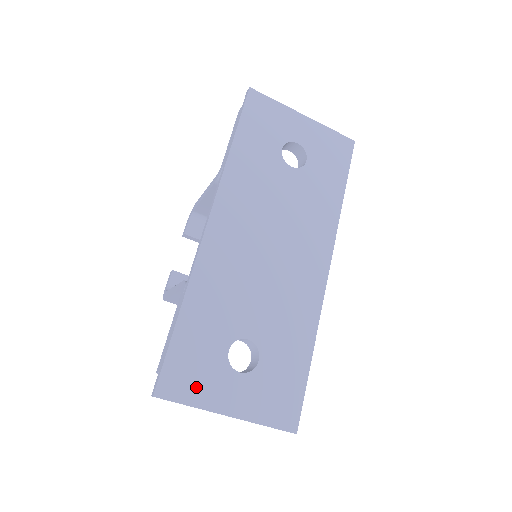
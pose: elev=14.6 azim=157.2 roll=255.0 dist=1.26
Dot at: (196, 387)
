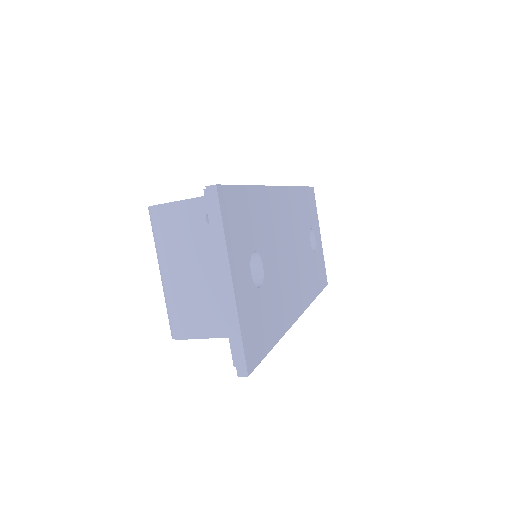
Dot at: (233, 230)
